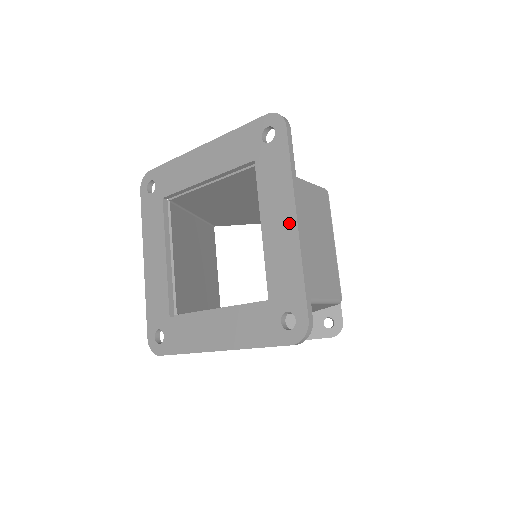
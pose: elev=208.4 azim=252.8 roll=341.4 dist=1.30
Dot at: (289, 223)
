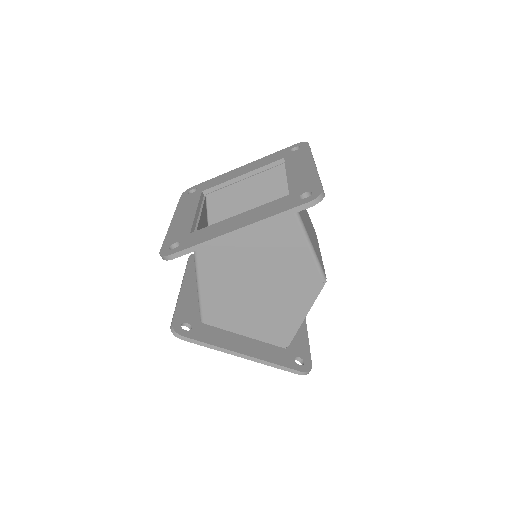
Dot at: (309, 166)
